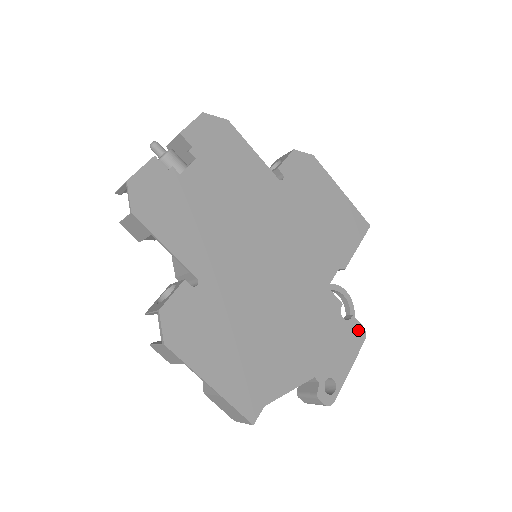
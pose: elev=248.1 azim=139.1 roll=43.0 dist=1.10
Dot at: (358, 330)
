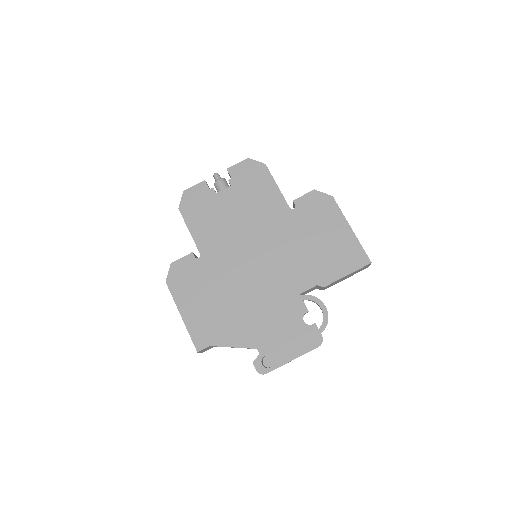
Dot at: (315, 336)
